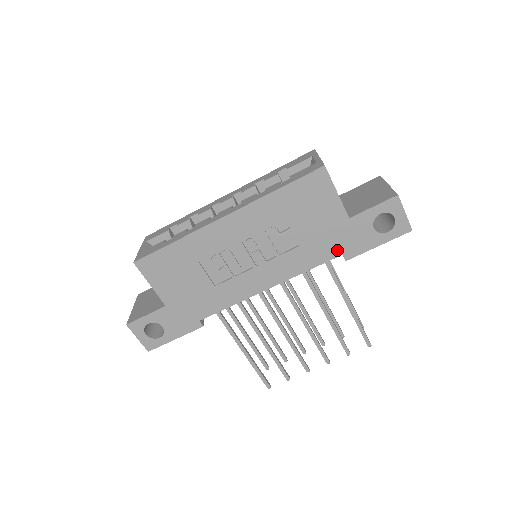
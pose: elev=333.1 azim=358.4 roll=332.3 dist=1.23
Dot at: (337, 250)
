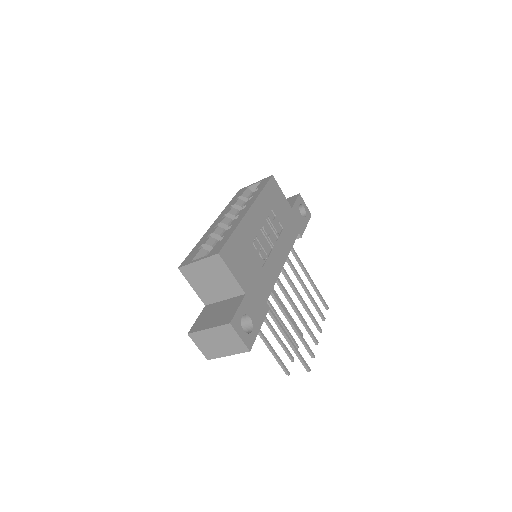
Dot at: (296, 230)
